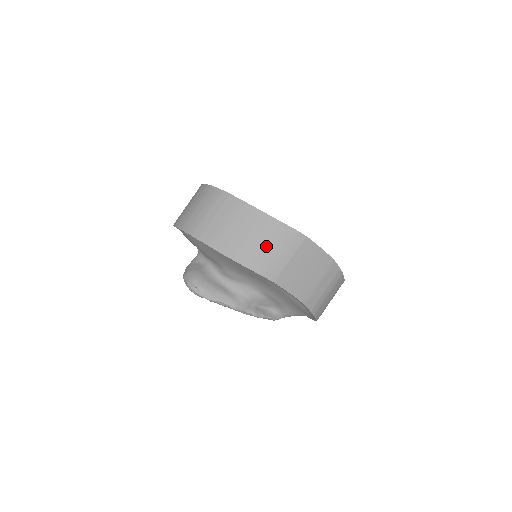
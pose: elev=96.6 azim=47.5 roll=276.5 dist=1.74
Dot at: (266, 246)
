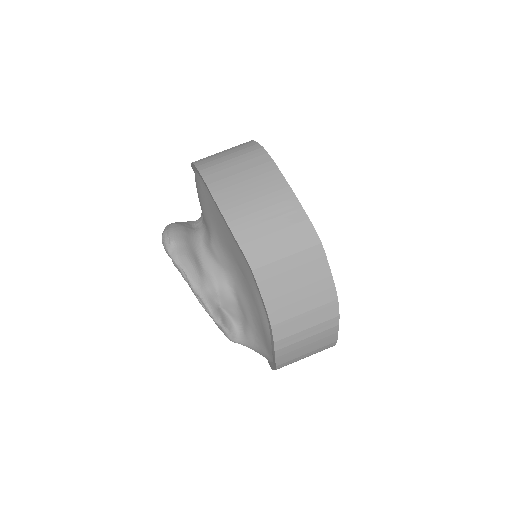
Dot at: (269, 223)
